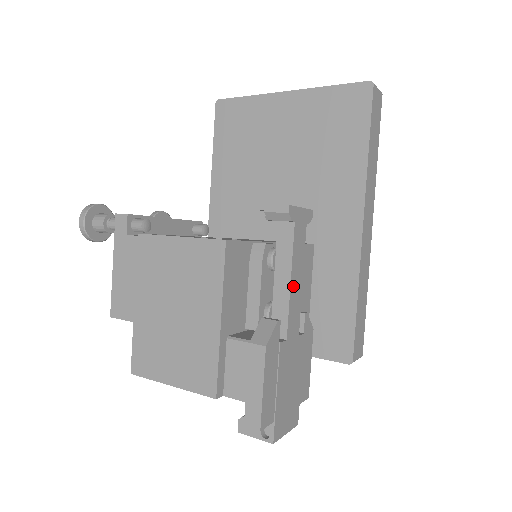
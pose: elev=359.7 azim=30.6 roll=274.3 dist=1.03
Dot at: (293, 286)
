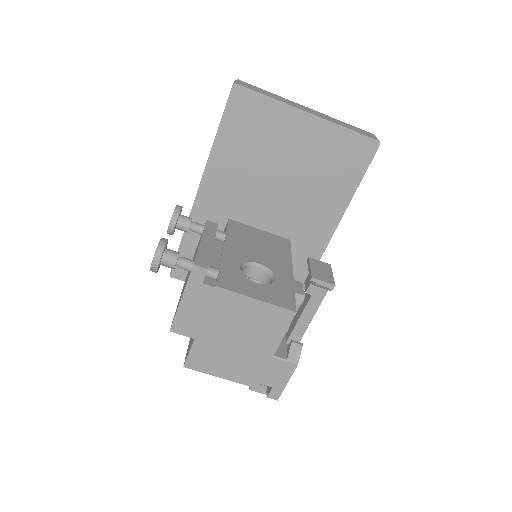
Dot at: (310, 319)
